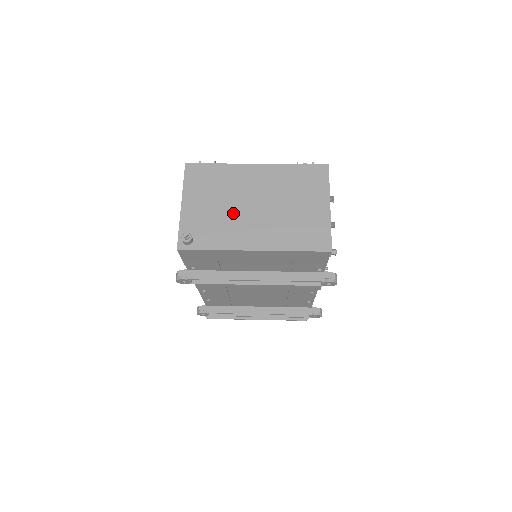
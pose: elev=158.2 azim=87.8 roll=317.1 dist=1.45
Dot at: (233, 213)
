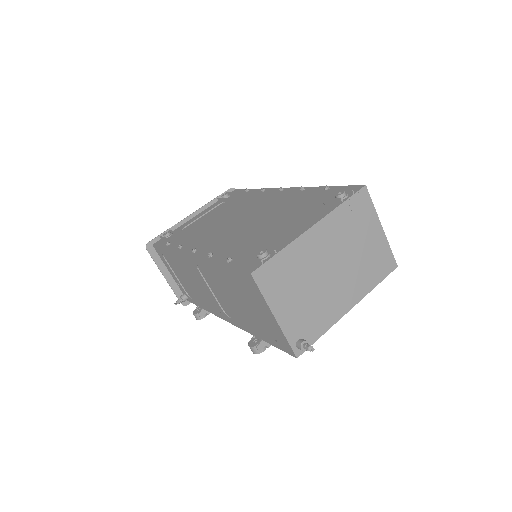
Dot at: (320, 291)
